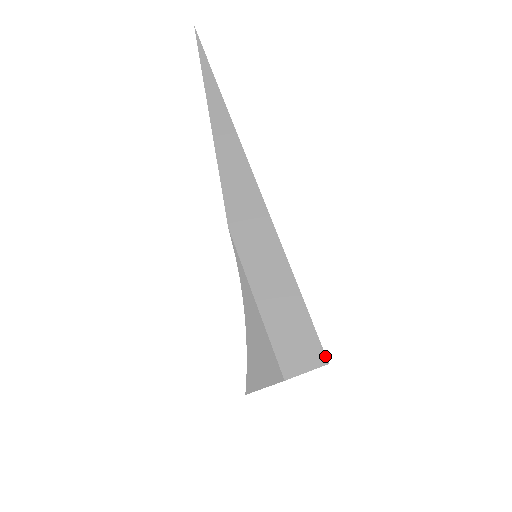
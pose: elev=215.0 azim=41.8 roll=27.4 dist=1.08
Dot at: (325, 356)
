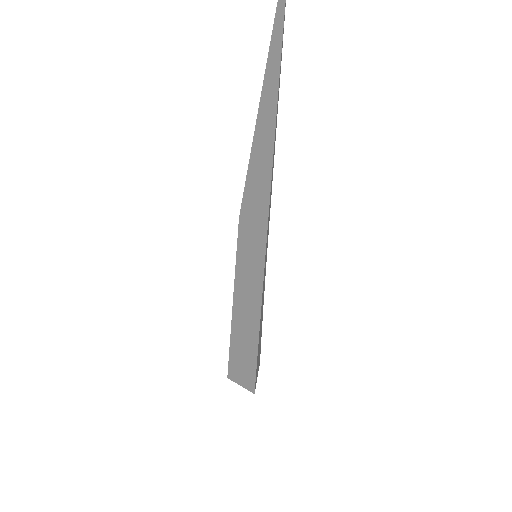
Dot at: (254, 385)
